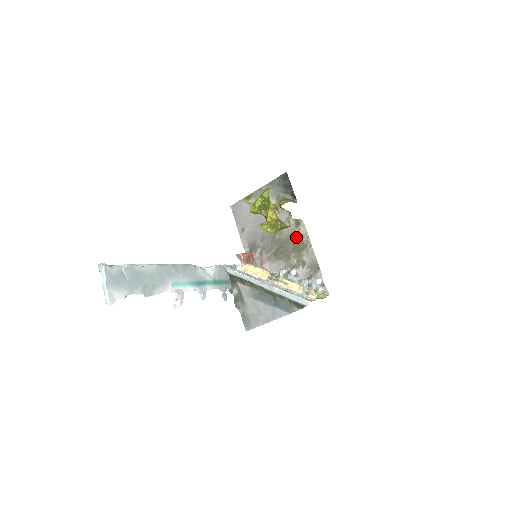
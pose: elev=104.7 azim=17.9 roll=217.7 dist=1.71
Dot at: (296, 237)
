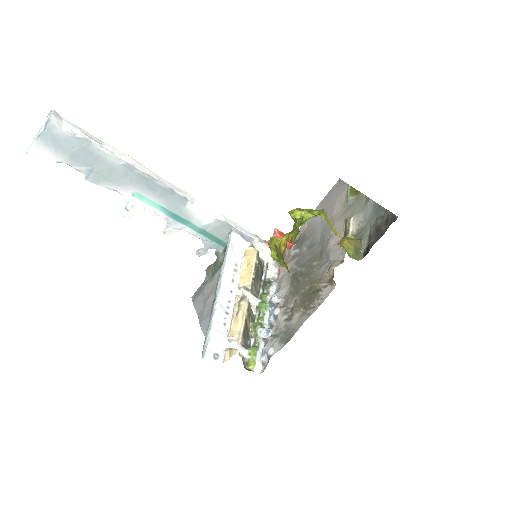
Dot at: (317, 288)
